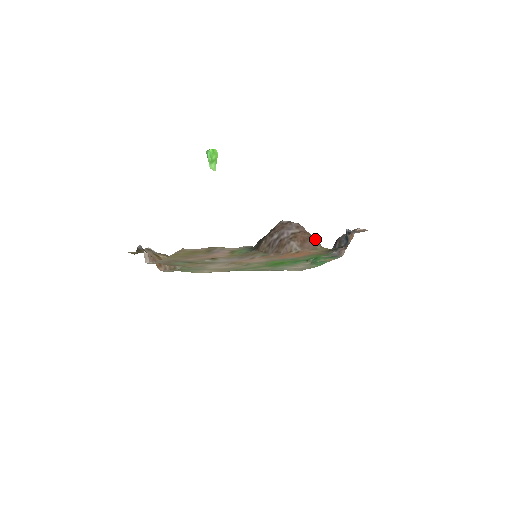
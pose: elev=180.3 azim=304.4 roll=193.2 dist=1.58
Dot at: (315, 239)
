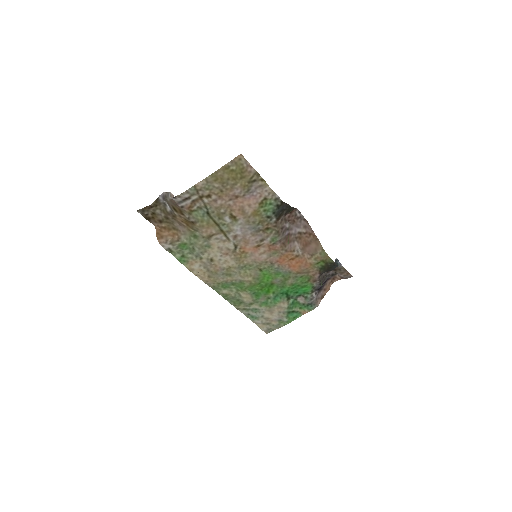
Dot at: (318, 242)
